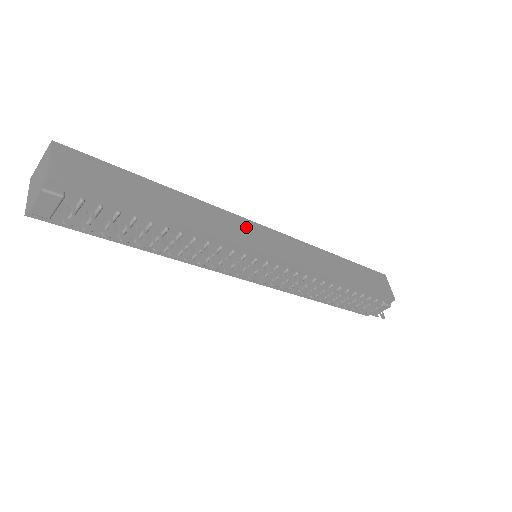
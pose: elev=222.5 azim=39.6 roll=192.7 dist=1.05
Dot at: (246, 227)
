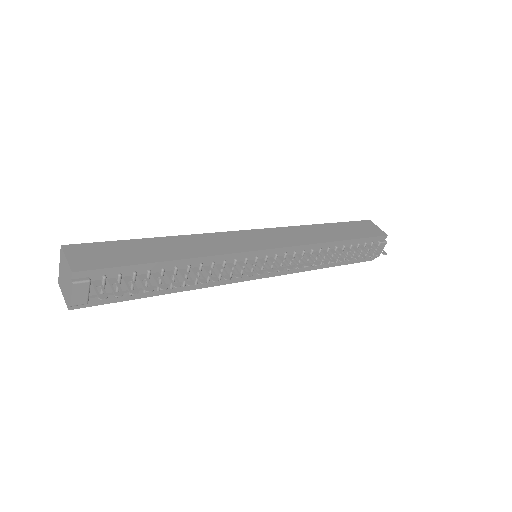
Dot at: (236, 237)
